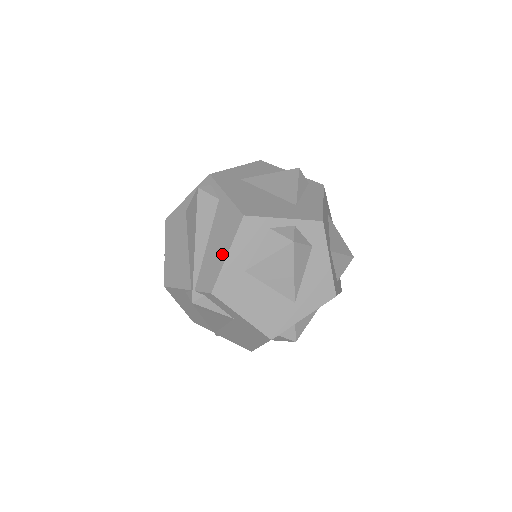
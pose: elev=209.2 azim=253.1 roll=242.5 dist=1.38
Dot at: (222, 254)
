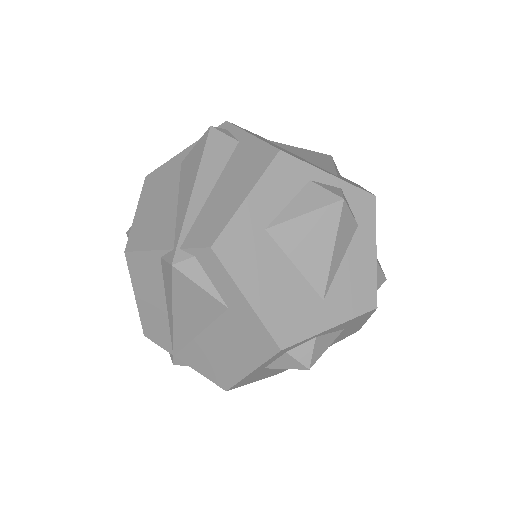
Dot at: (237, 197)
